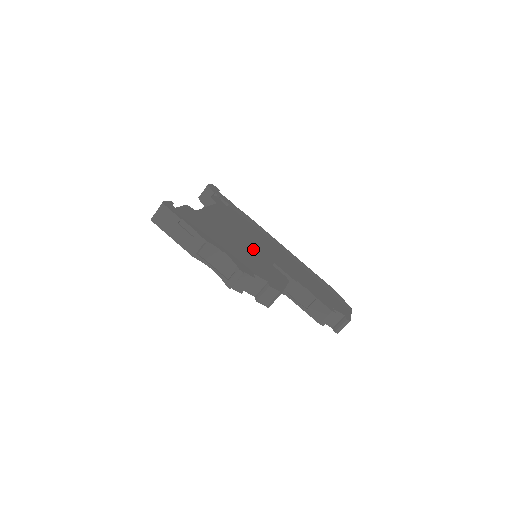
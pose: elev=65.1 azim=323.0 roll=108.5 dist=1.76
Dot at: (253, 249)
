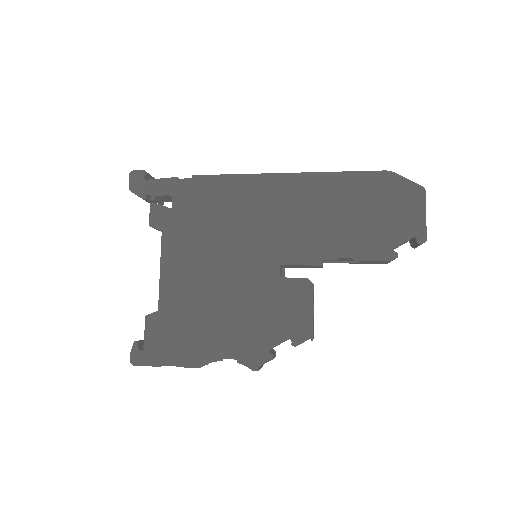
Dot at: (245, 279)
